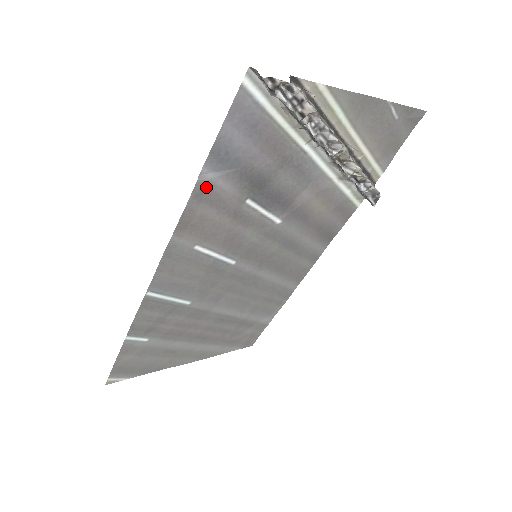
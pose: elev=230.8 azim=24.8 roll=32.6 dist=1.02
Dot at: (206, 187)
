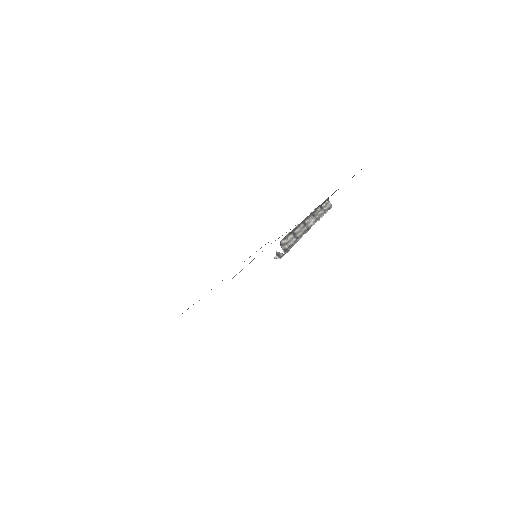
Dot at: occluded
